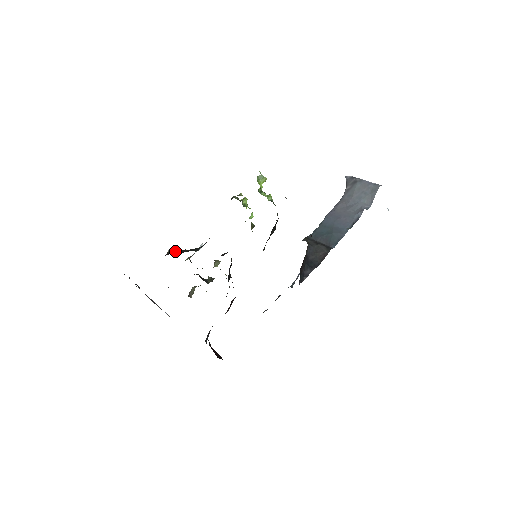
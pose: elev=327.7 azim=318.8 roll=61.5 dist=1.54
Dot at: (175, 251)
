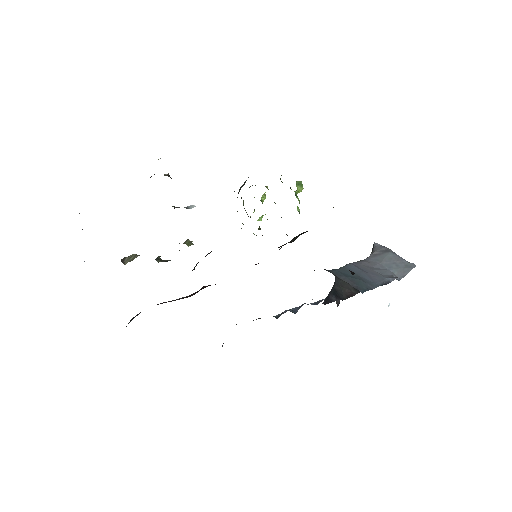
Dot at: occluded
